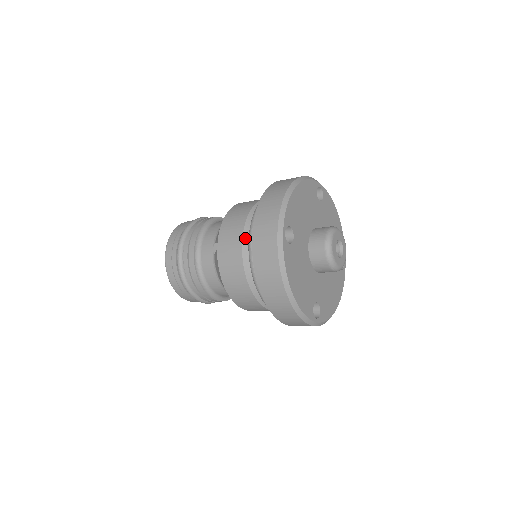
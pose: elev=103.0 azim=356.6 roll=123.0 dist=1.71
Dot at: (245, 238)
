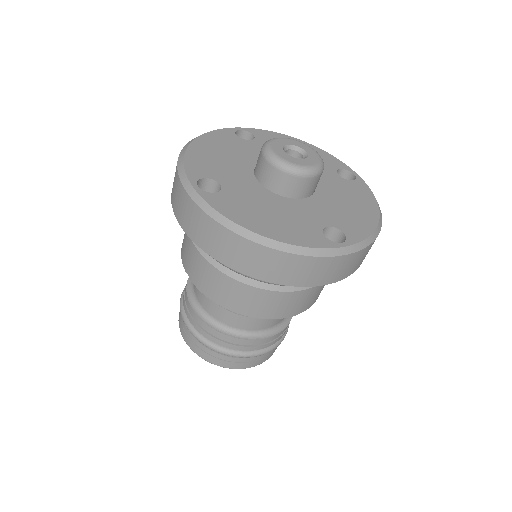
Dot at: occluded
